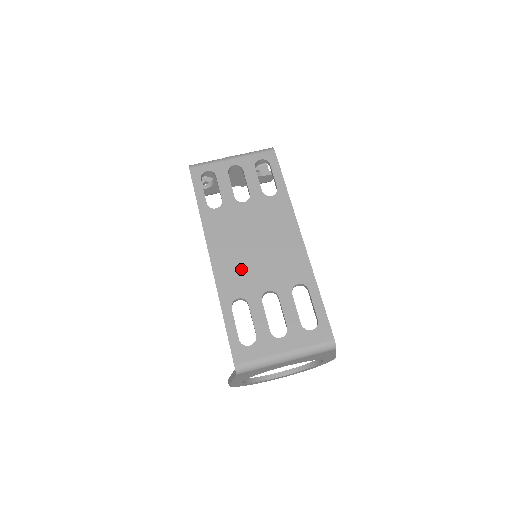
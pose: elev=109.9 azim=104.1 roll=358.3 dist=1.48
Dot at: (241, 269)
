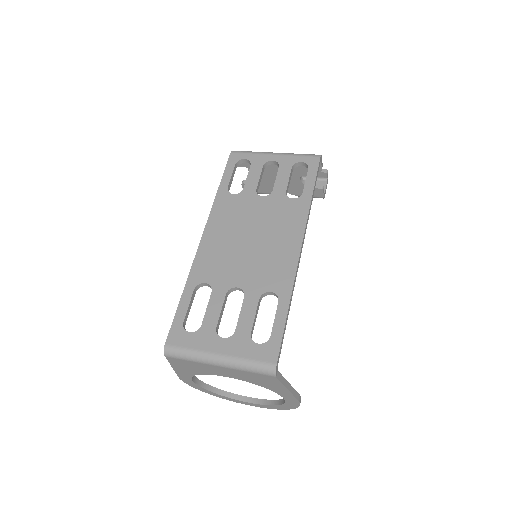
Dot at: (224, 257)
